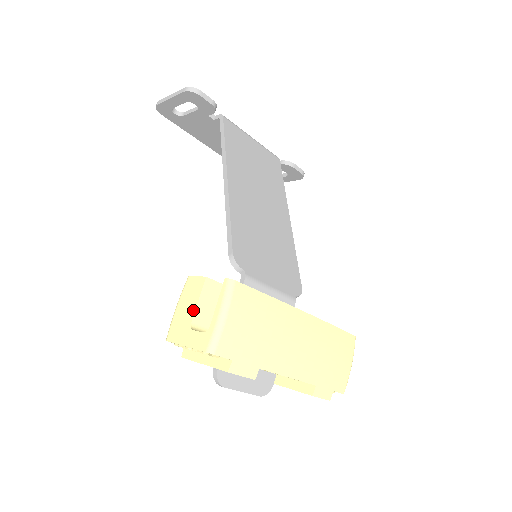
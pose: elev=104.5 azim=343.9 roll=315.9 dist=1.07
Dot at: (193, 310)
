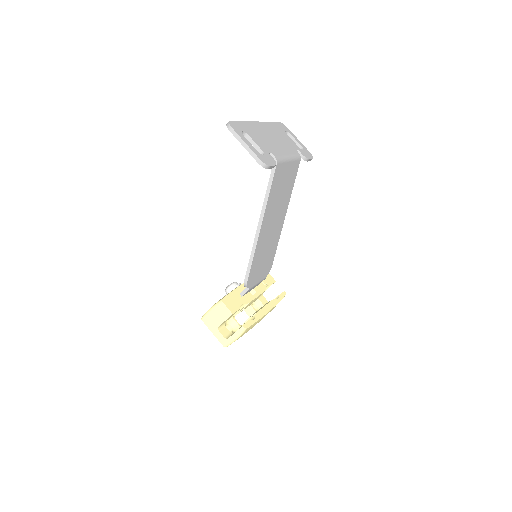
Dot at: (221, 322)
